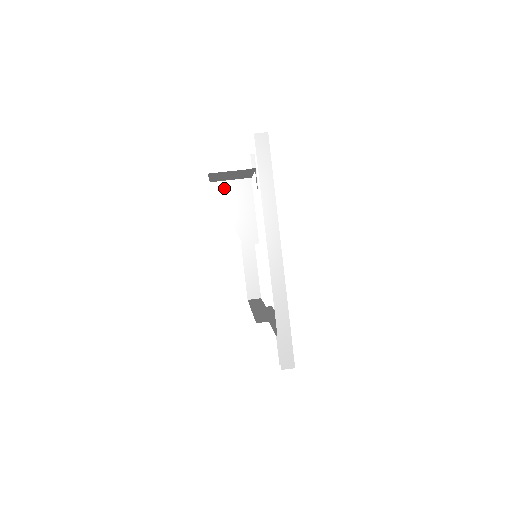
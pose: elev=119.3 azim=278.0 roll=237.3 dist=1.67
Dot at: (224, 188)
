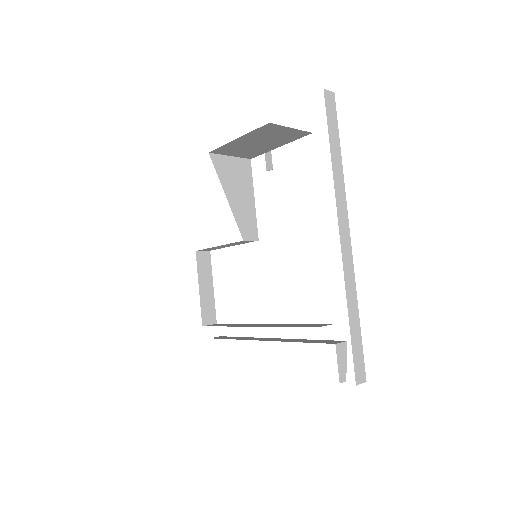
Dot at: (223, 164)
